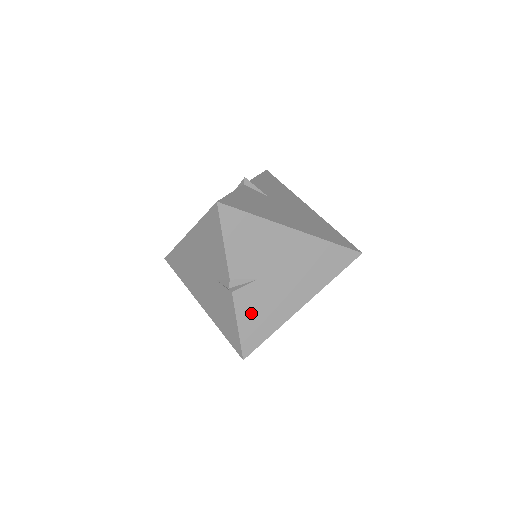
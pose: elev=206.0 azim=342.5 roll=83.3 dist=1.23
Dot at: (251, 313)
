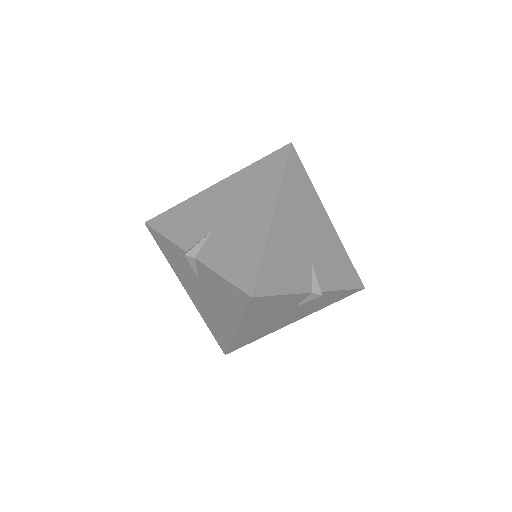
Dot at: (225, 257)
